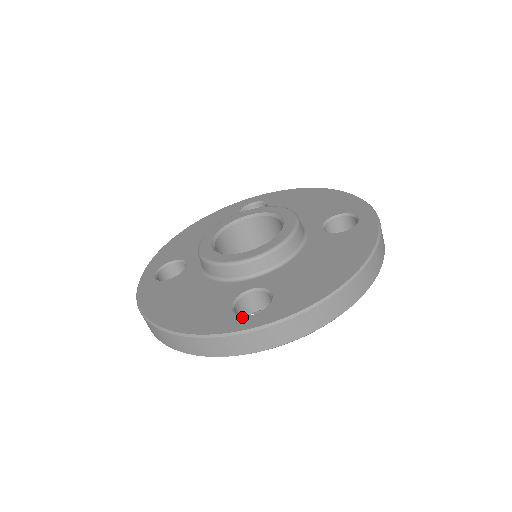
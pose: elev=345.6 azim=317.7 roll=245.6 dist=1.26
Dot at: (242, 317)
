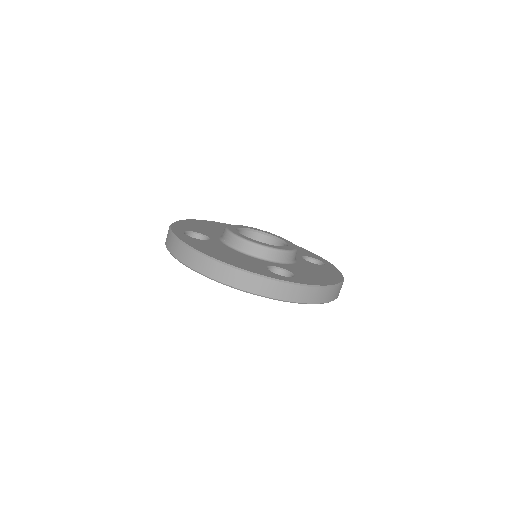
Dot at: (280, 275)
